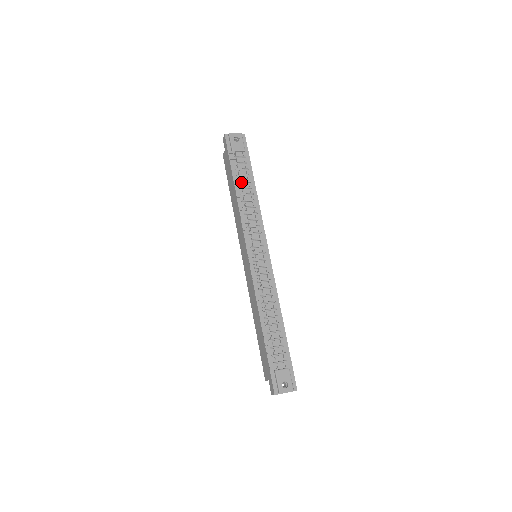
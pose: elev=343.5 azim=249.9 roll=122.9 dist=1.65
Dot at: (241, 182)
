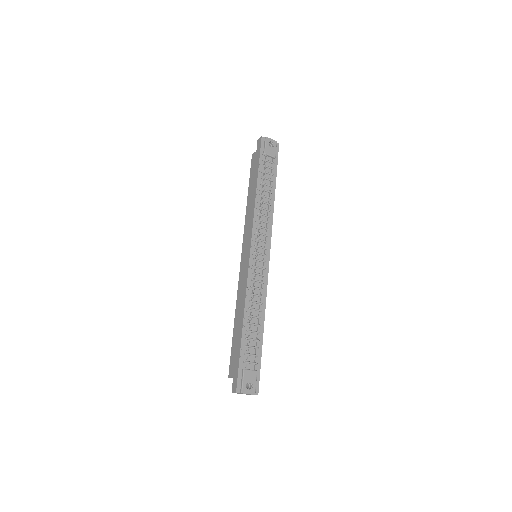
Dot at: (264, 184)
